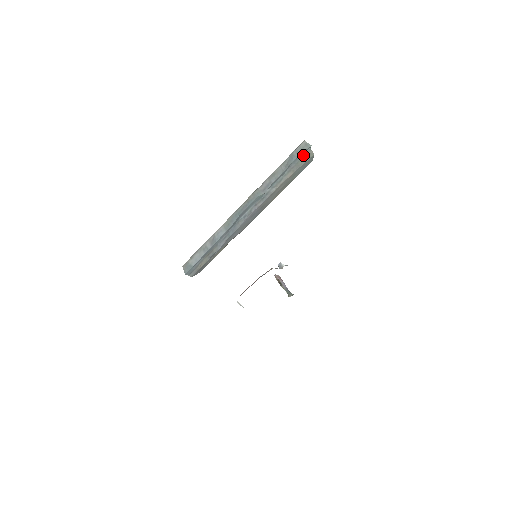
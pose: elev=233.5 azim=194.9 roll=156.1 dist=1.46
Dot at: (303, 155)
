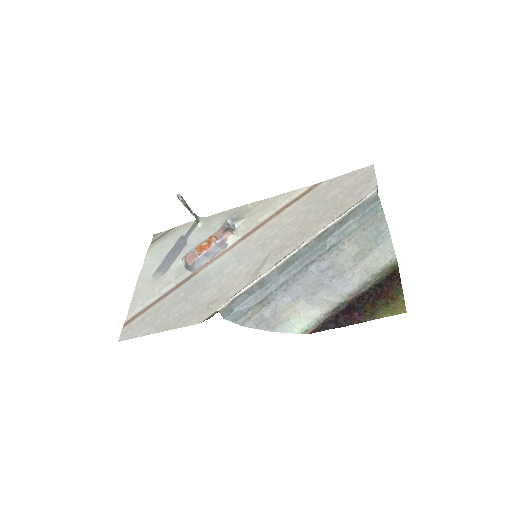
Dot at: (375, 213)
